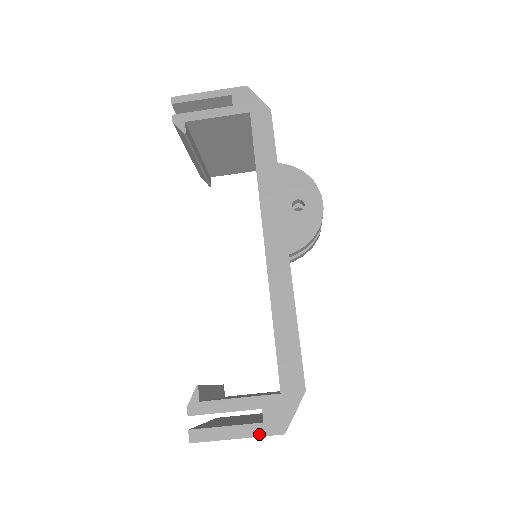
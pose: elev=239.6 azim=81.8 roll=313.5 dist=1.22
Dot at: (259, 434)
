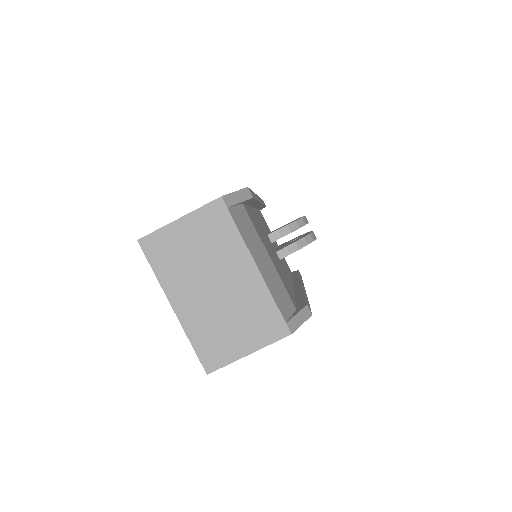
Dot at: (199, 208)
